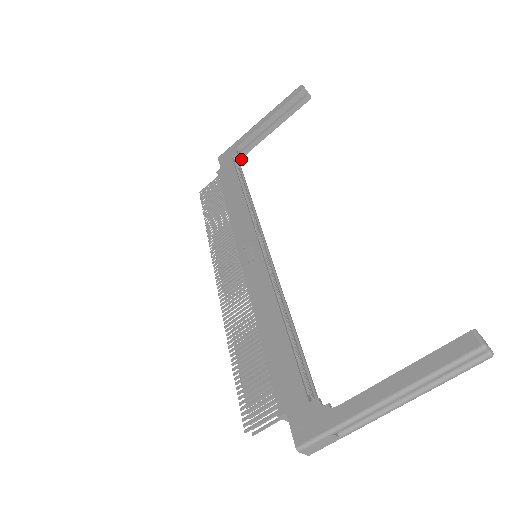
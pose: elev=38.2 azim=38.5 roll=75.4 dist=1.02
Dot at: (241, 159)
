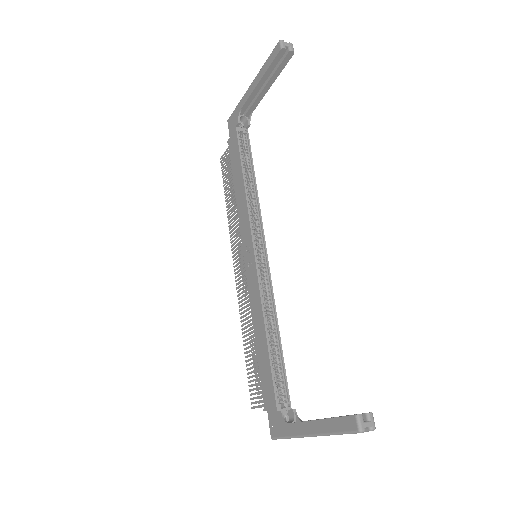
Dot at: (246, 123)
